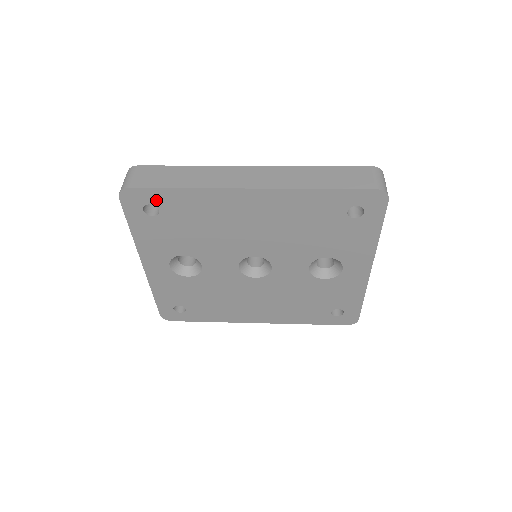
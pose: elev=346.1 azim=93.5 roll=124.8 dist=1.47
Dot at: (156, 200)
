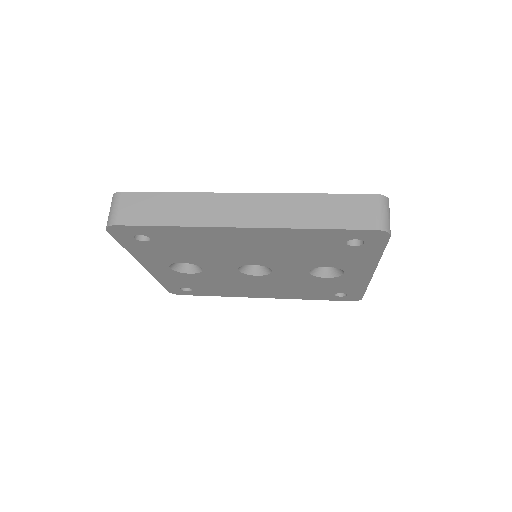
Dot at: (145, 232)
